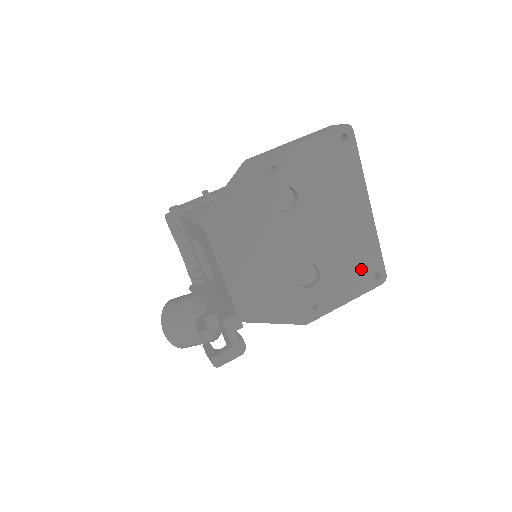
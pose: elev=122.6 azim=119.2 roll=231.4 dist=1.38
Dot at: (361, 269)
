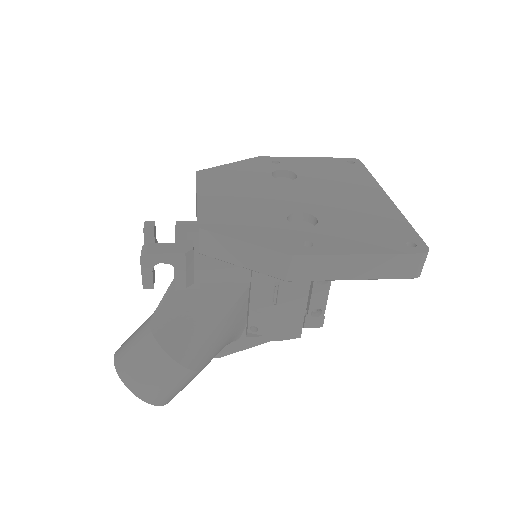
Dot at: (382, 233)
